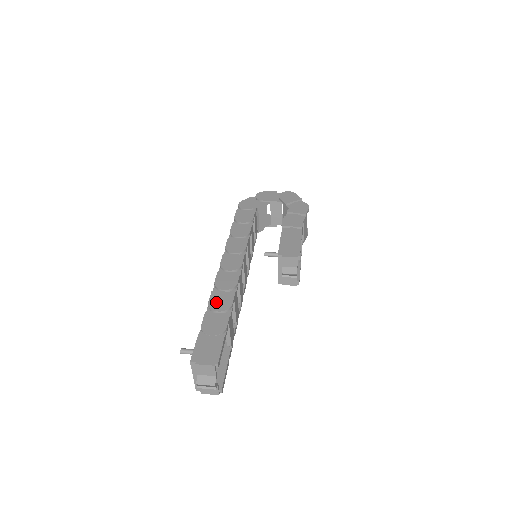
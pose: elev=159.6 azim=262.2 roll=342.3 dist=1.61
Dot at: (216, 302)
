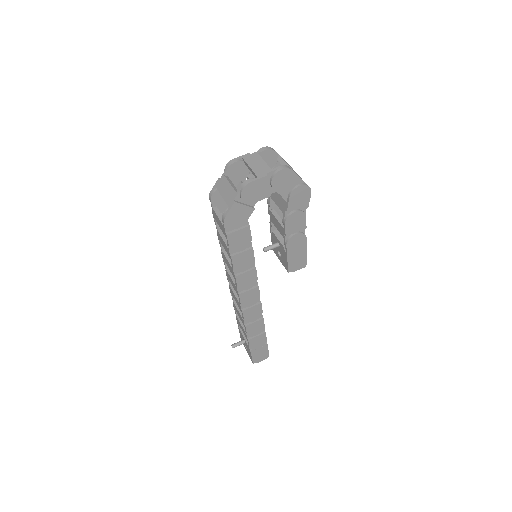
Dot at: (253, 331)
